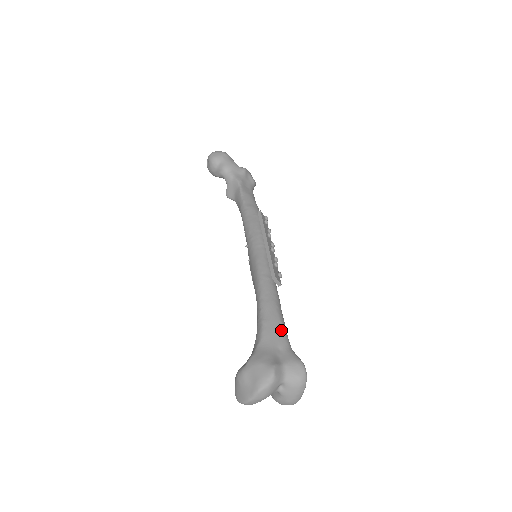
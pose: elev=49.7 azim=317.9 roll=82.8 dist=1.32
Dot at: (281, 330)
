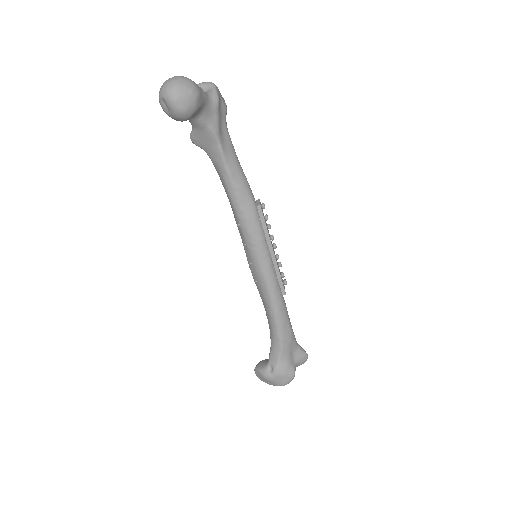
Dot at: (293, 339)
